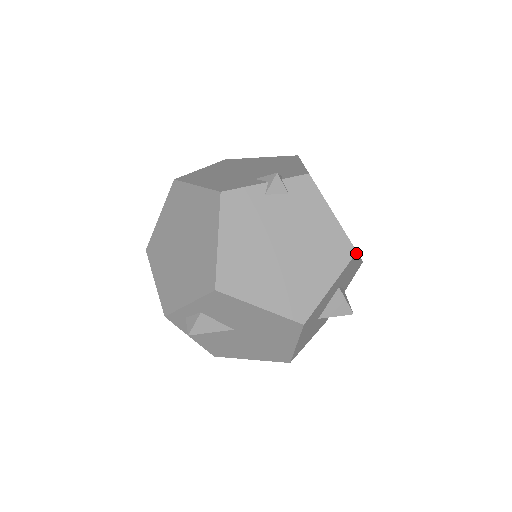
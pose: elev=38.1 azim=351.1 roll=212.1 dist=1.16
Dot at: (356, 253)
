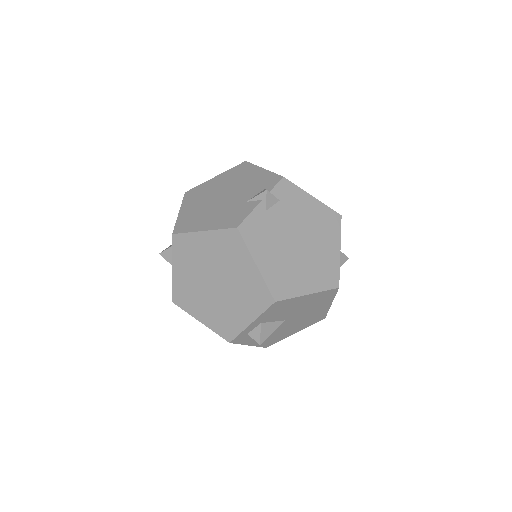
Dot at: (341, 216)
